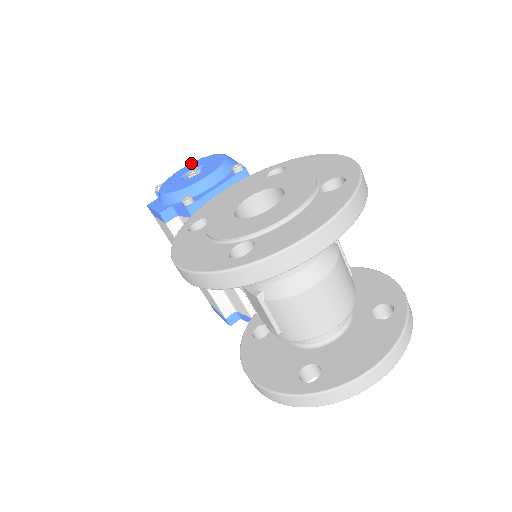
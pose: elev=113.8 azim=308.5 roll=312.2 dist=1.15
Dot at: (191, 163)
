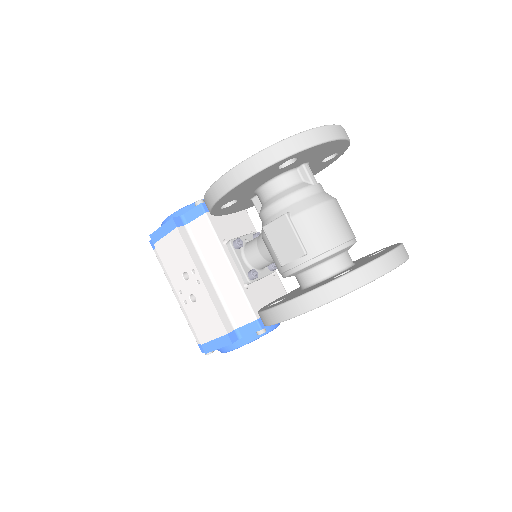
Dot at: occluded
